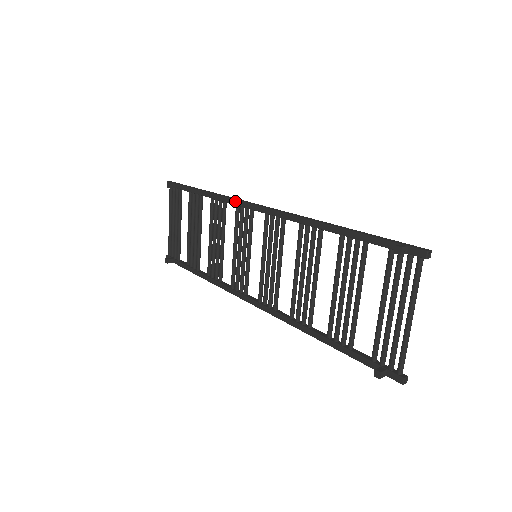
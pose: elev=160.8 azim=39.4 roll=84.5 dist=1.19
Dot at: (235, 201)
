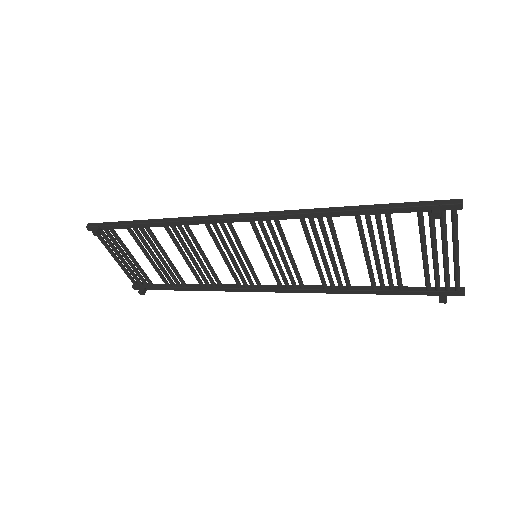
Dot at: (202, 221)
